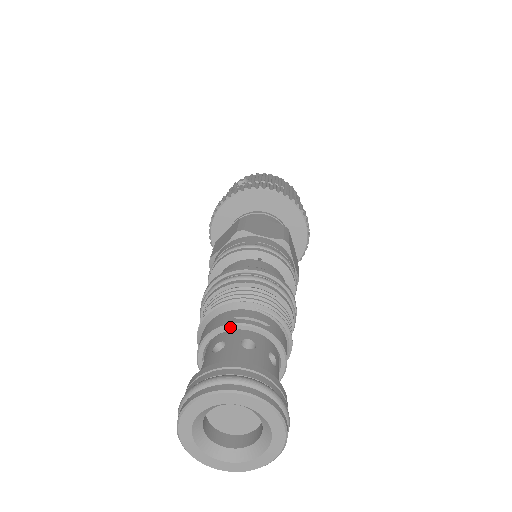
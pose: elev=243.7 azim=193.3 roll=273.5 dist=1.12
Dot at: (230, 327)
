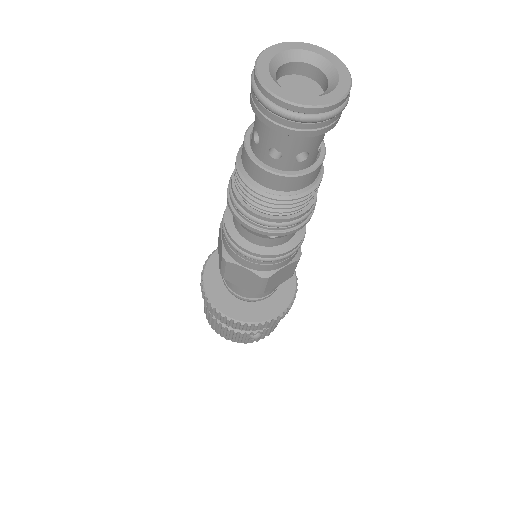
Dot at: occluded
